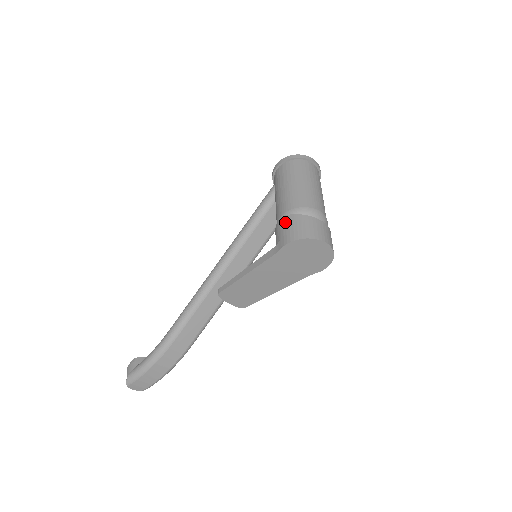
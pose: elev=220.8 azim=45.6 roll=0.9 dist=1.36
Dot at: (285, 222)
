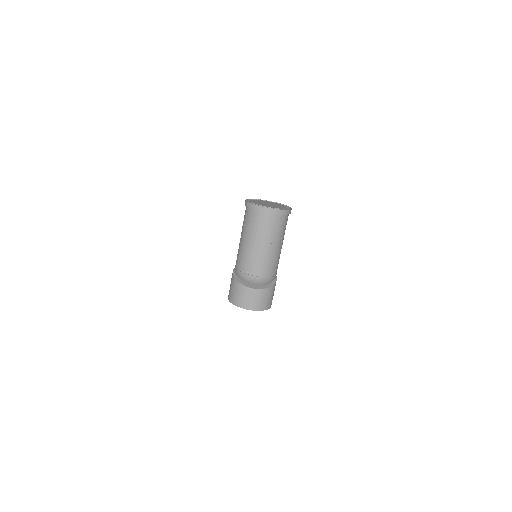
Dot at: occluded
